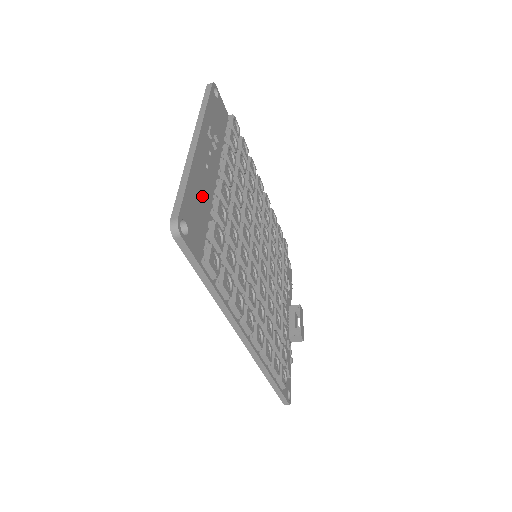
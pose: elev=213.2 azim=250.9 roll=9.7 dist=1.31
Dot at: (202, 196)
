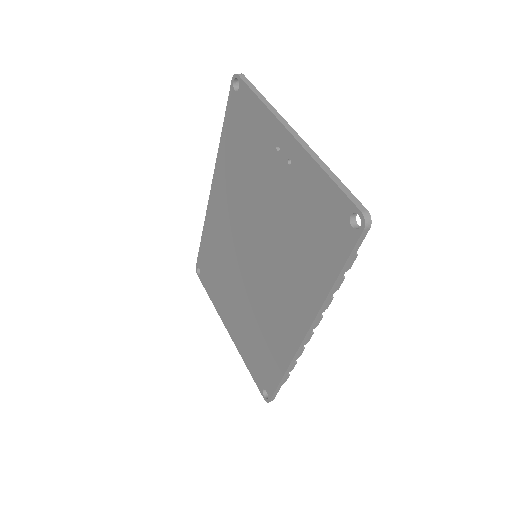
Dot at: occluded
